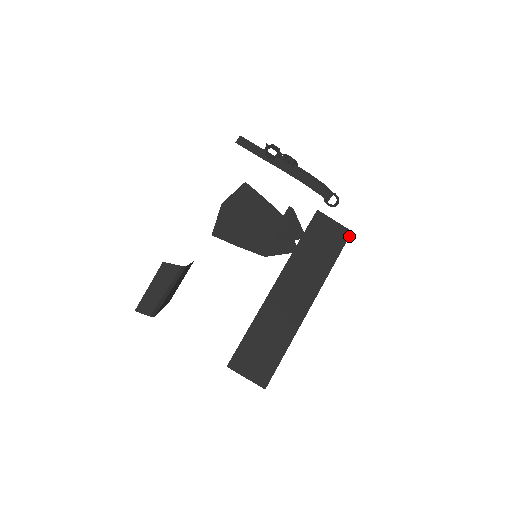
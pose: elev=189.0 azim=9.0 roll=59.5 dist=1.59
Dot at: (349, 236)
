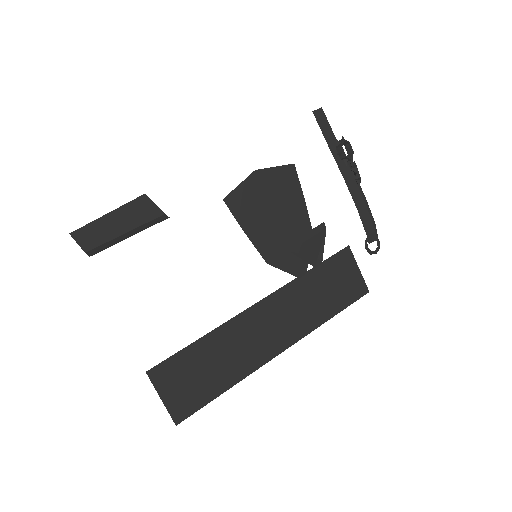
Dot at: occluded
